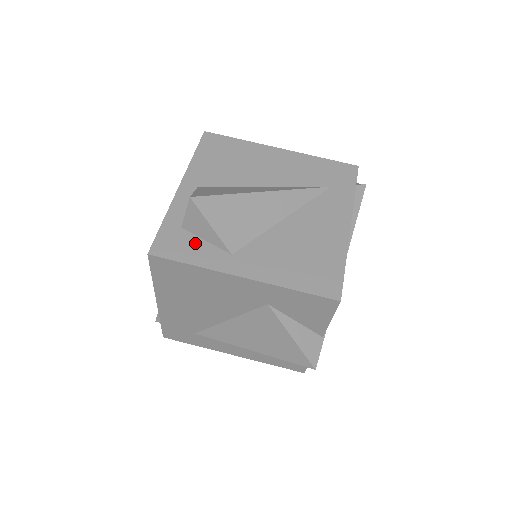
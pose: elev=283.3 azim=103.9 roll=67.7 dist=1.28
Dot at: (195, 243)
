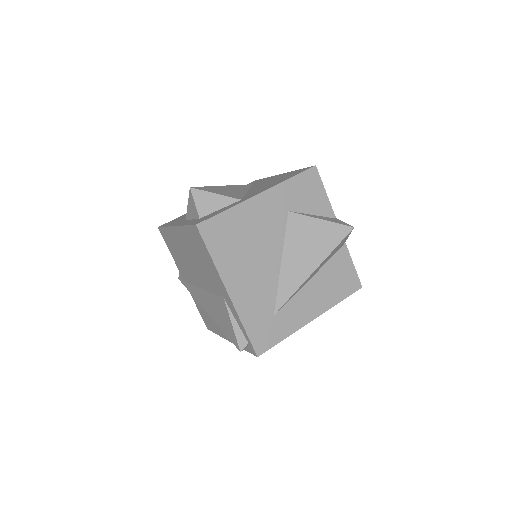
Dot at: (216, 212)
